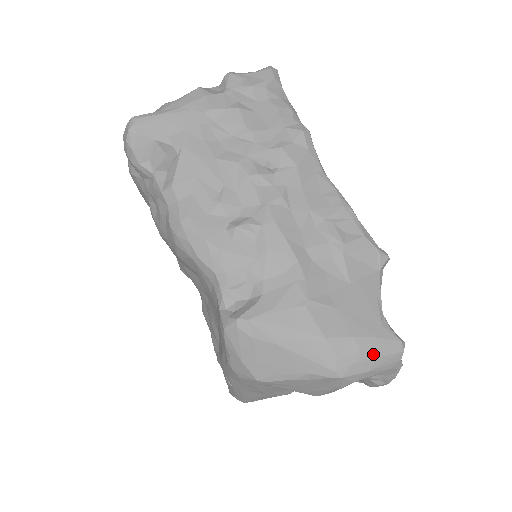
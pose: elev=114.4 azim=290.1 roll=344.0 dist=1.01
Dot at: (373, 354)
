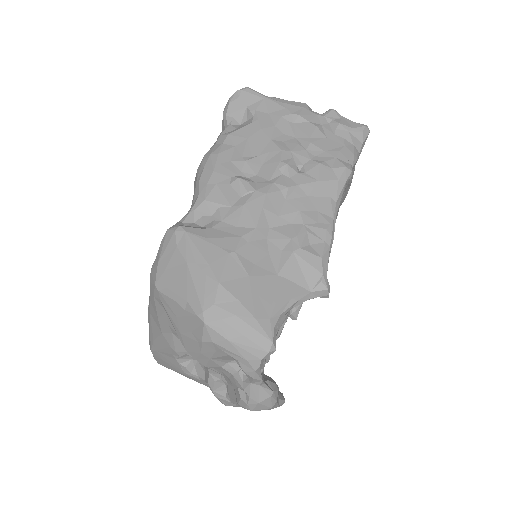
Dot at: (242, 329)
